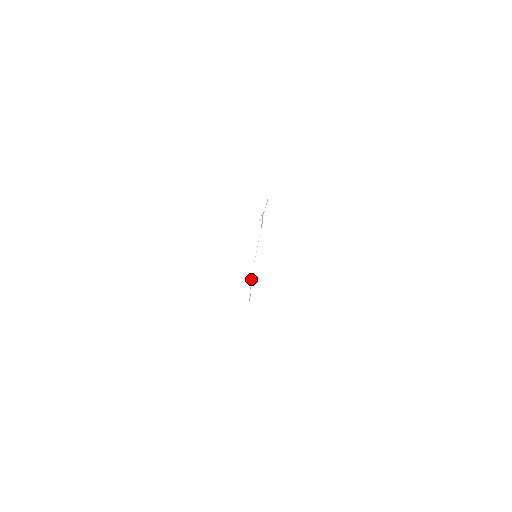
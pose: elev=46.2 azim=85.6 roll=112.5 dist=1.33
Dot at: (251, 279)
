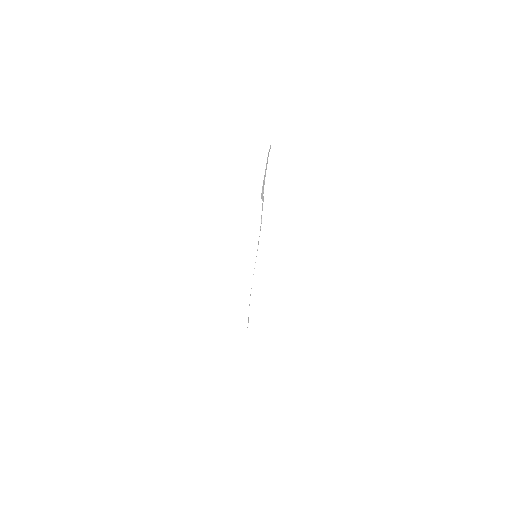
Dot at: occluded
